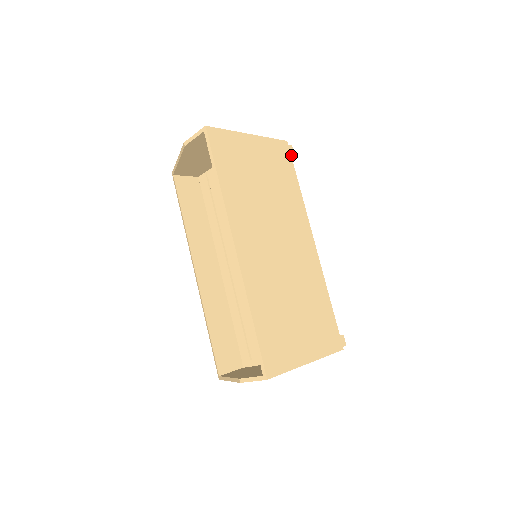
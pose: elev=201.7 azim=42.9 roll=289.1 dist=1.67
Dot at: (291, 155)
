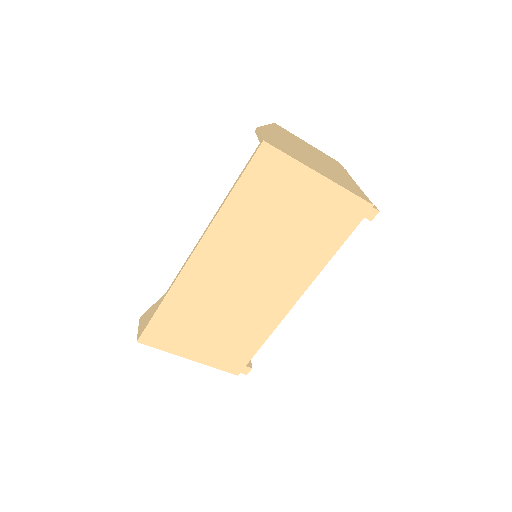
Dot at: (368, 218)
